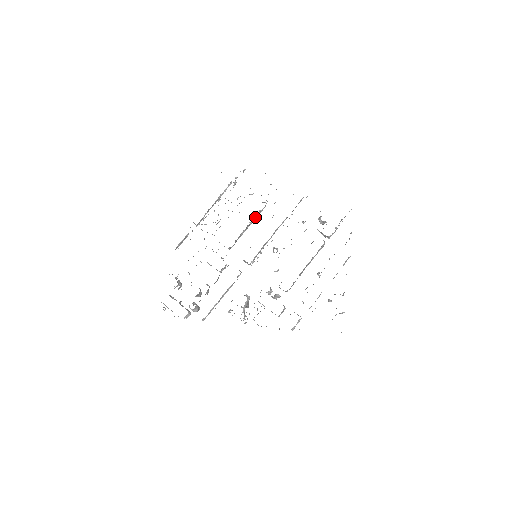
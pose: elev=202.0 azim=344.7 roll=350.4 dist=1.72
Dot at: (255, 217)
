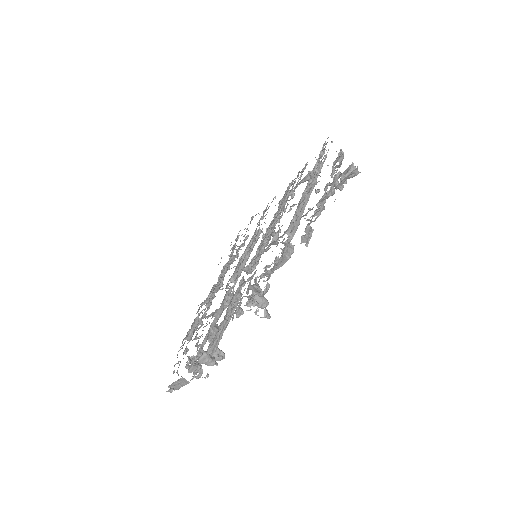
Dot at: (251, 242)
